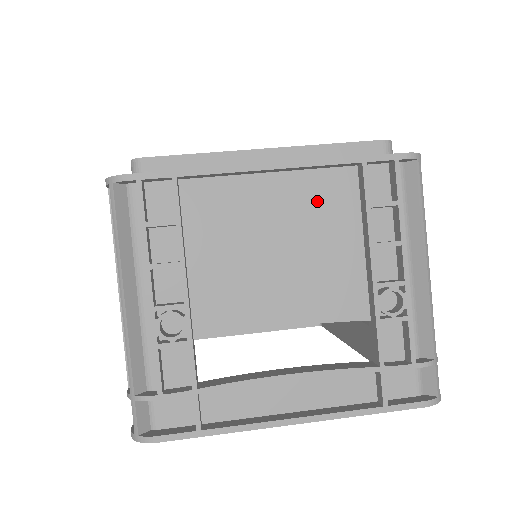
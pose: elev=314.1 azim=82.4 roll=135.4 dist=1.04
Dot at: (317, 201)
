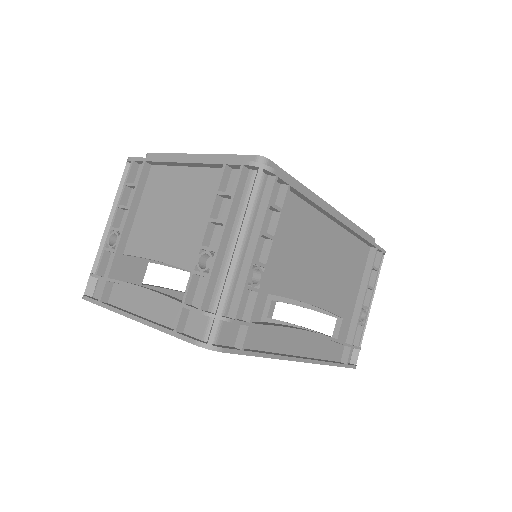
Dot at: (202, 188)
